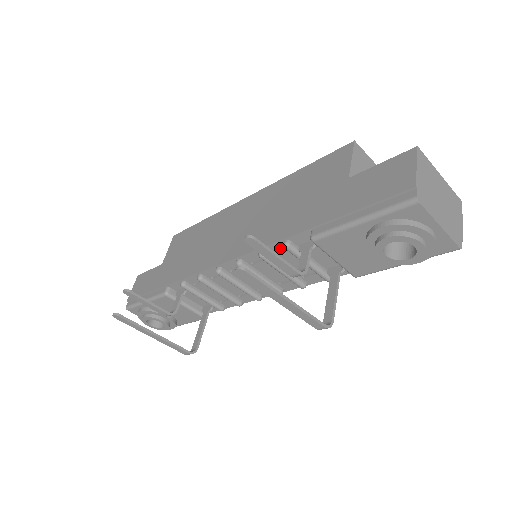
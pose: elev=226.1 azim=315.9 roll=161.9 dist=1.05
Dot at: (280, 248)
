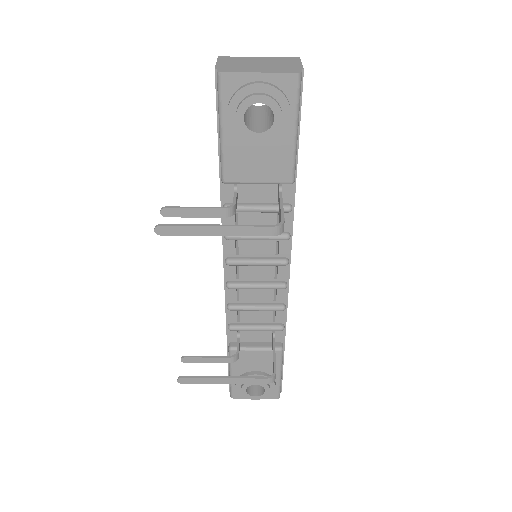
Dot at: (230, 218)
